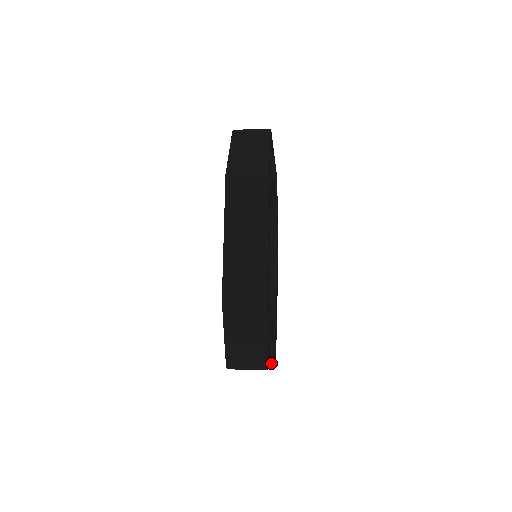
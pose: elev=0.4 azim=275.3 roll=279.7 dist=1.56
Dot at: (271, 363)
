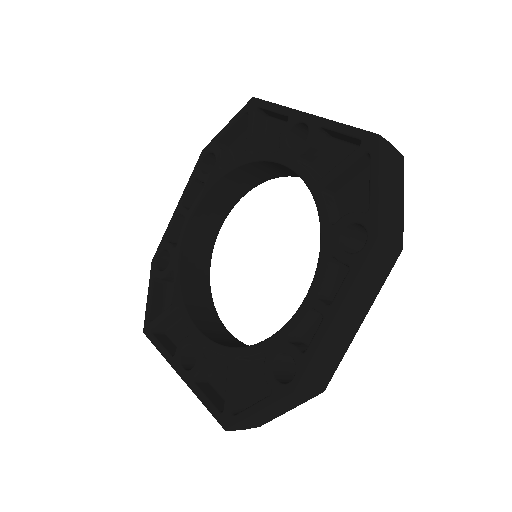
Dot at: occluded
